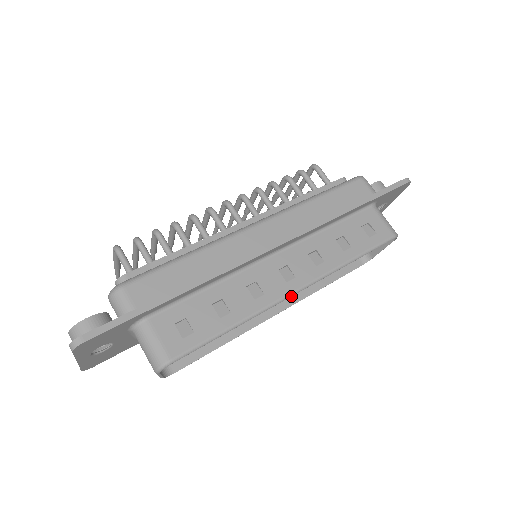
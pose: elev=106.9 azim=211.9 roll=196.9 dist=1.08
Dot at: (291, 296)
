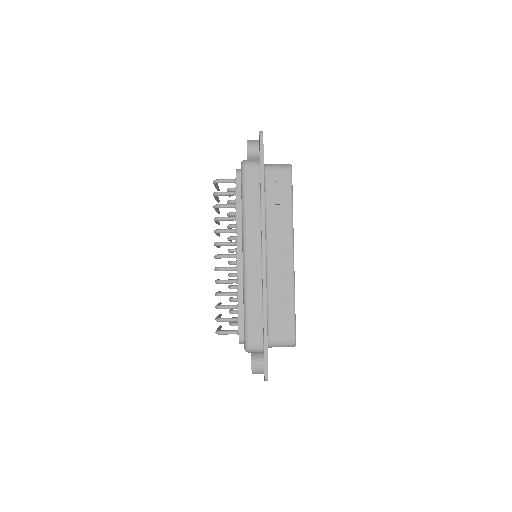
Dot at: occluded
